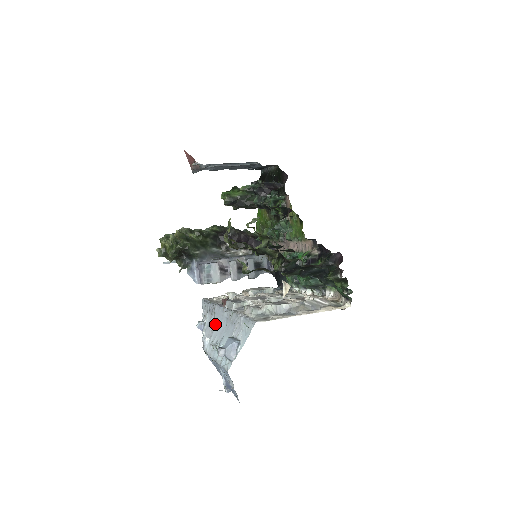
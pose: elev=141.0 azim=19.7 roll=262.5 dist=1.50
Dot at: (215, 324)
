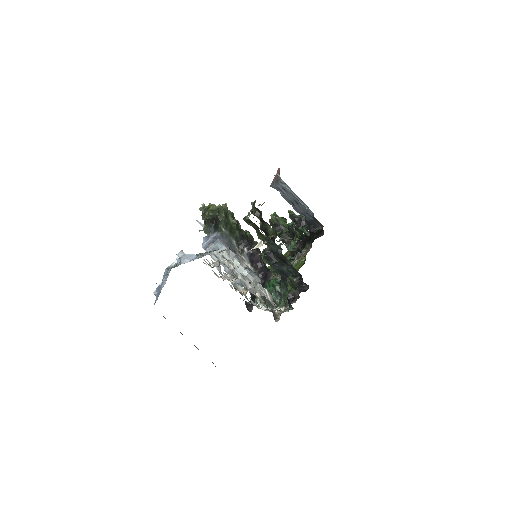
Dot at: occluded
